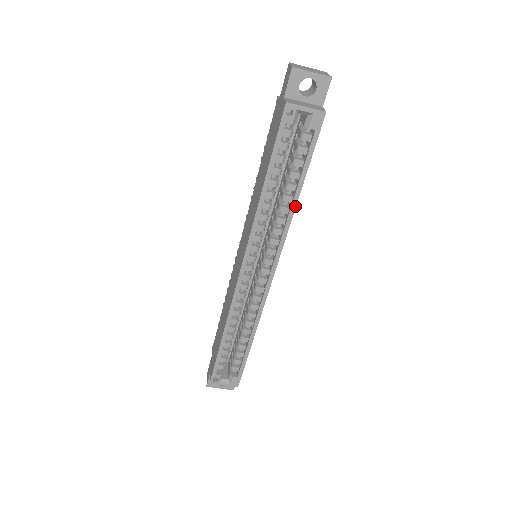
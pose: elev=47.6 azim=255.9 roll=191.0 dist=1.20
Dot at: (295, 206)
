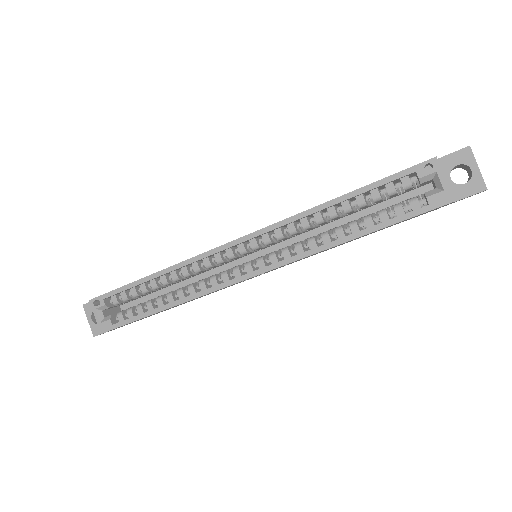
Dot at: (338, 244)
